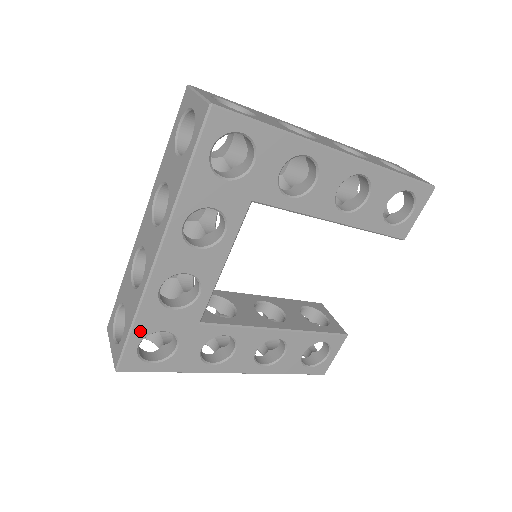
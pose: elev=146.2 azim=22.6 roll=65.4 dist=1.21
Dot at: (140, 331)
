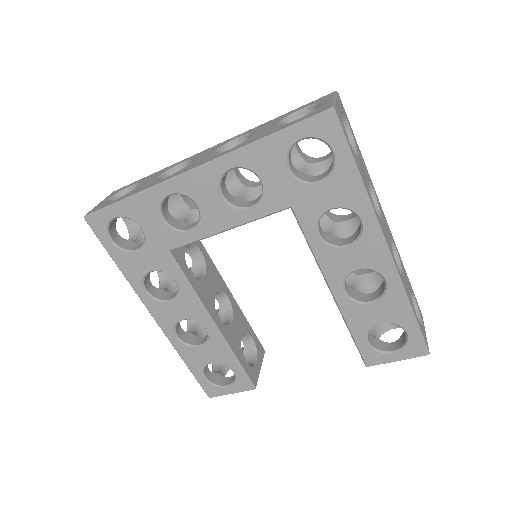
Dot at: (127, 209)
